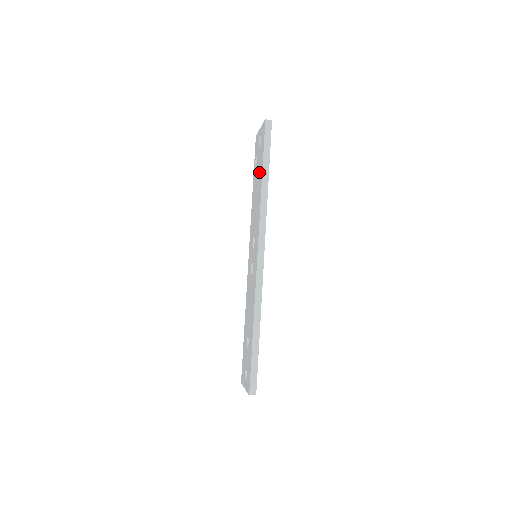
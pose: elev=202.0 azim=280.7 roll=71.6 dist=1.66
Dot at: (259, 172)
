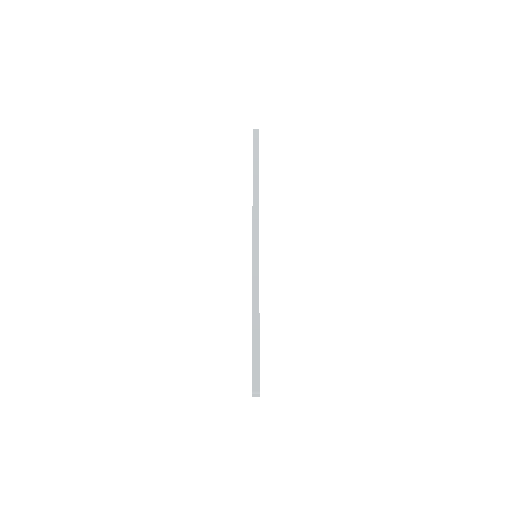
Dot at: occluded
